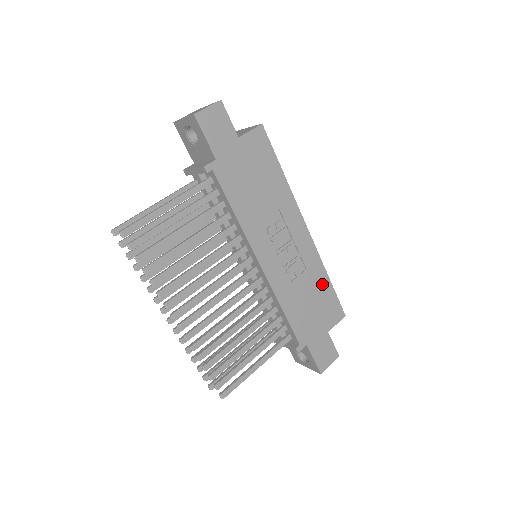
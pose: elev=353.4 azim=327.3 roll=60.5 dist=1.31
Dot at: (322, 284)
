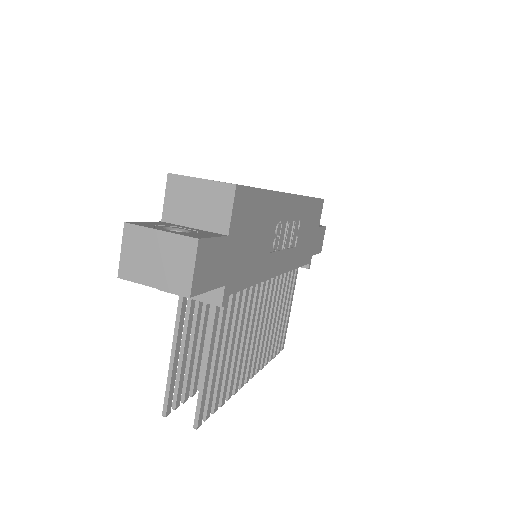
Dot at: (310, 209)
